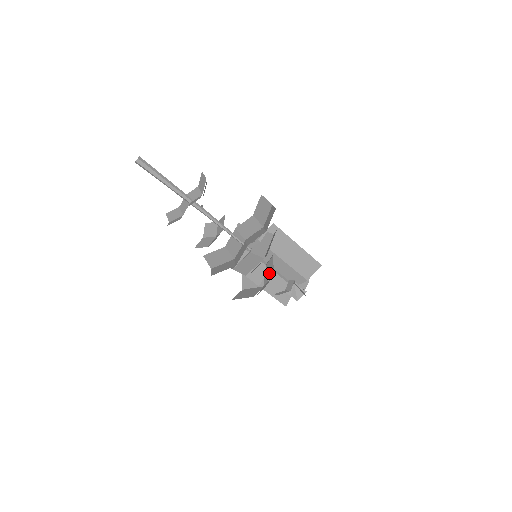
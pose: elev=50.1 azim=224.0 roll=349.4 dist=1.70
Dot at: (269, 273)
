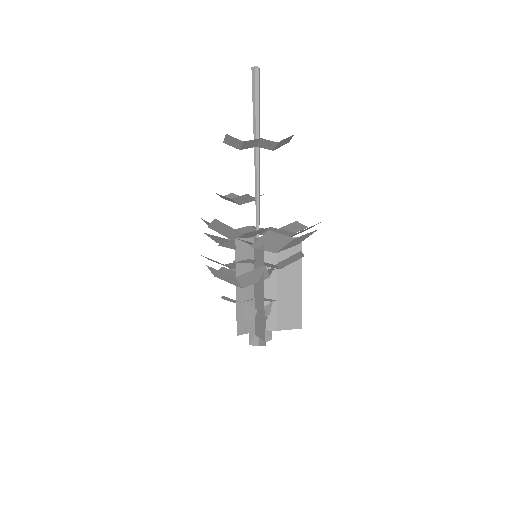
Dot at: occluded
